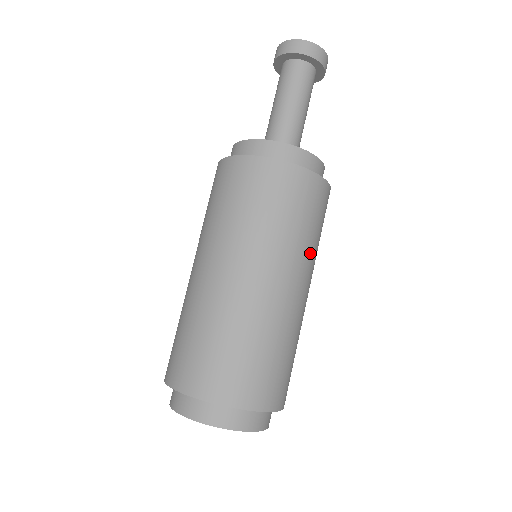
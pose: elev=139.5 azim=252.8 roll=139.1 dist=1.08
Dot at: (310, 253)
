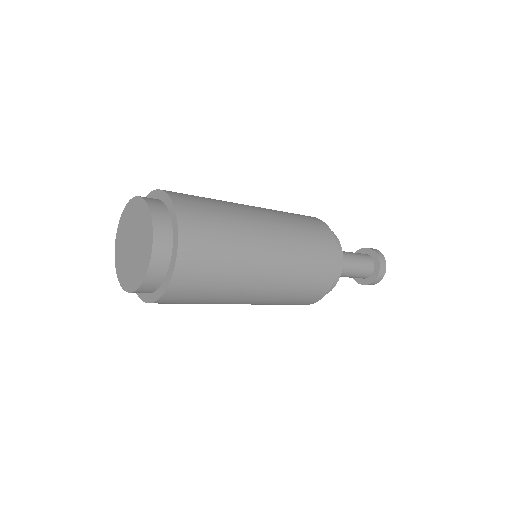
Dot at: (294, 244)
